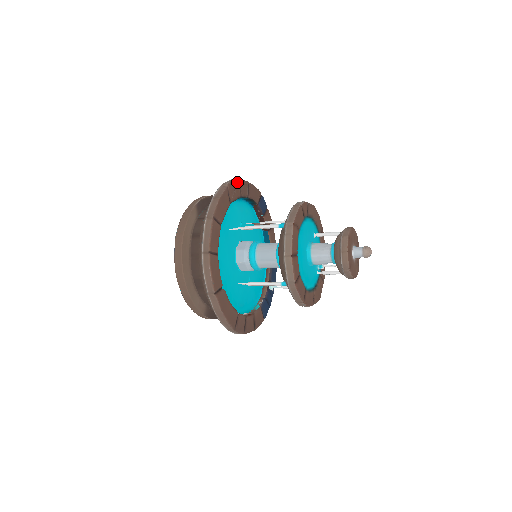
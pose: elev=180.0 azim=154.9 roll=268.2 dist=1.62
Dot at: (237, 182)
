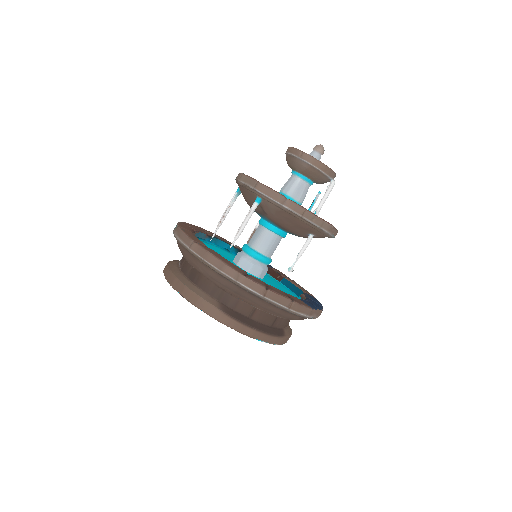
Dot at: occluded
